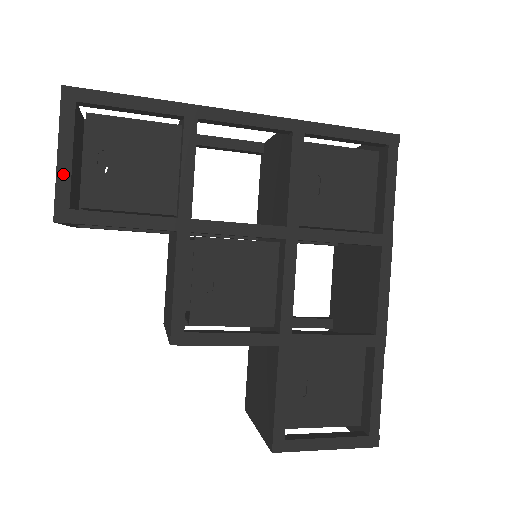
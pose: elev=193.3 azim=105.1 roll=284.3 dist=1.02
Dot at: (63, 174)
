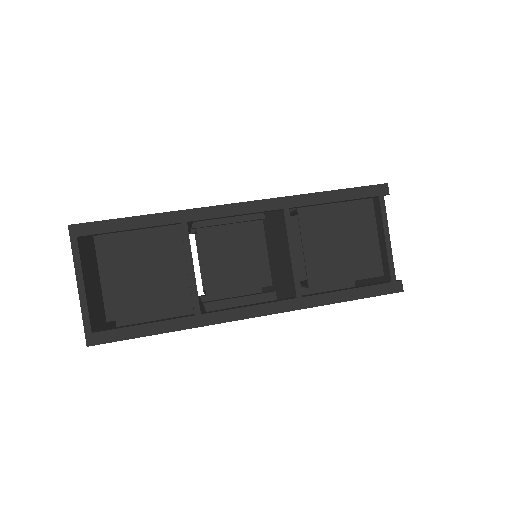
Dot at: occluded
